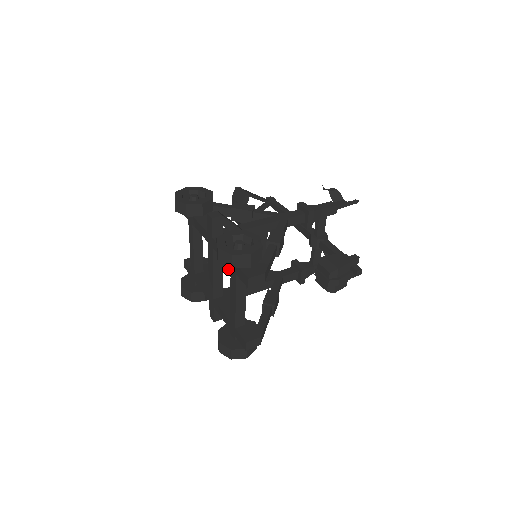
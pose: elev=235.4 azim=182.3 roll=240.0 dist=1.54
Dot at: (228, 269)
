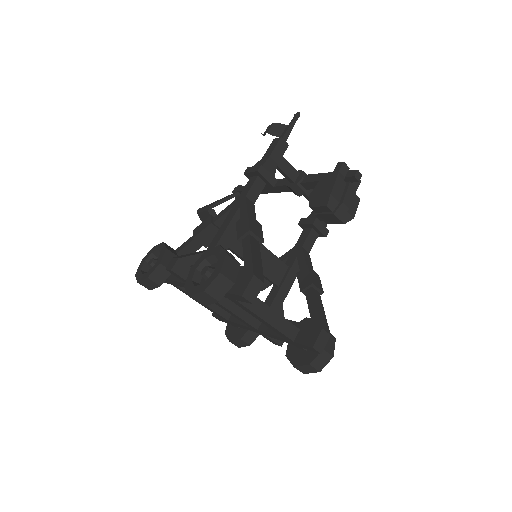
Dot at: occluded
